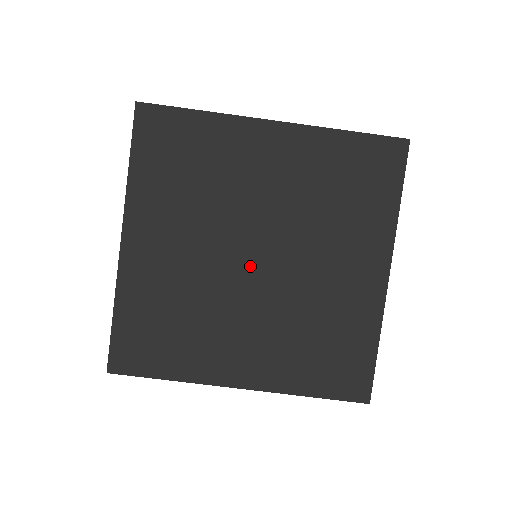
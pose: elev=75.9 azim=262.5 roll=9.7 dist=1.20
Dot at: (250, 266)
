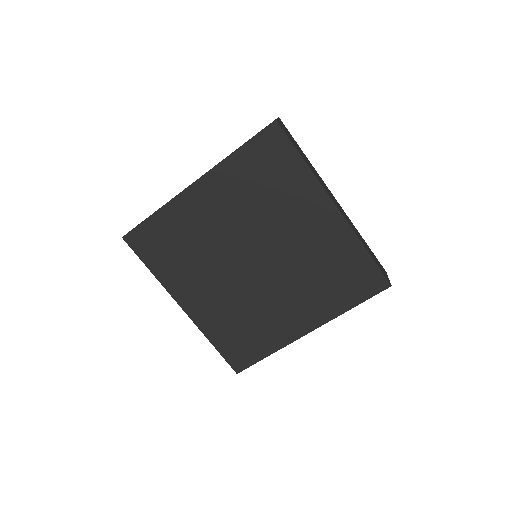
Dot at: (255, 268)
